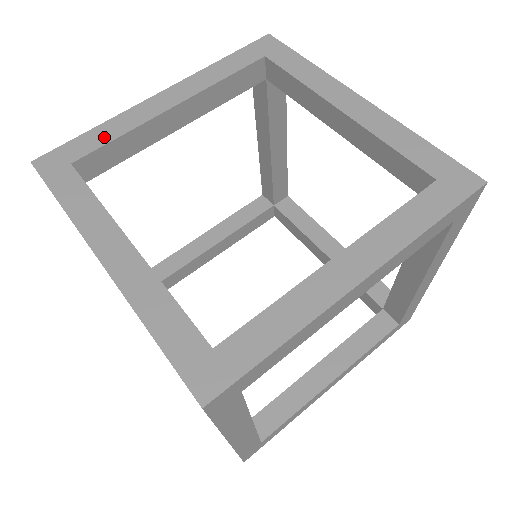
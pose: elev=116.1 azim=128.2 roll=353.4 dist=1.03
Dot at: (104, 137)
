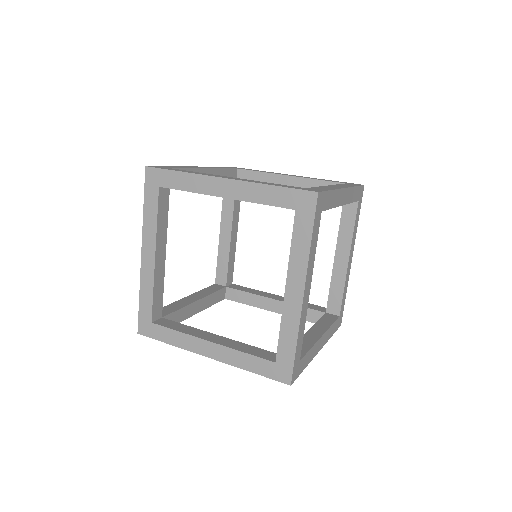
Dot at: (148, 299)
